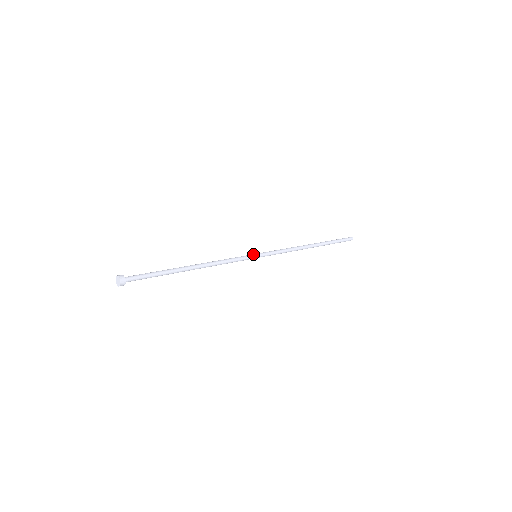
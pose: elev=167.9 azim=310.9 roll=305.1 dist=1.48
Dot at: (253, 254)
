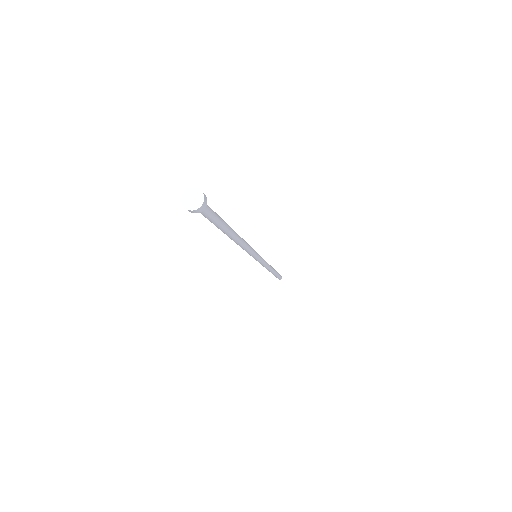
Dot at: occluded
